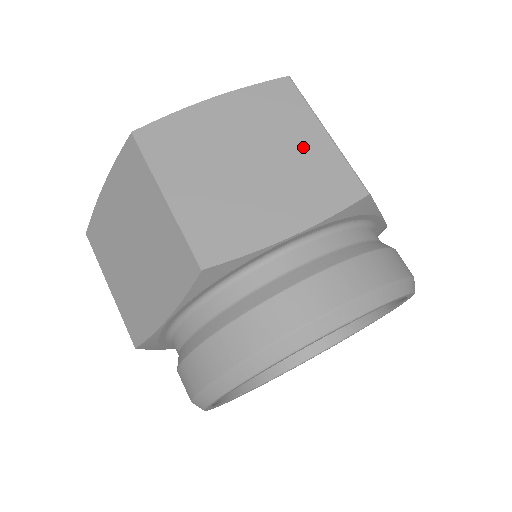
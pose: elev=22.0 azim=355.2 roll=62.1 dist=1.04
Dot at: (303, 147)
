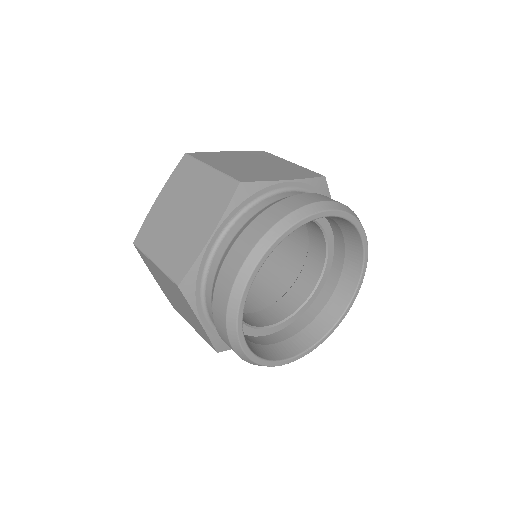
Dot at: (202, 185)
